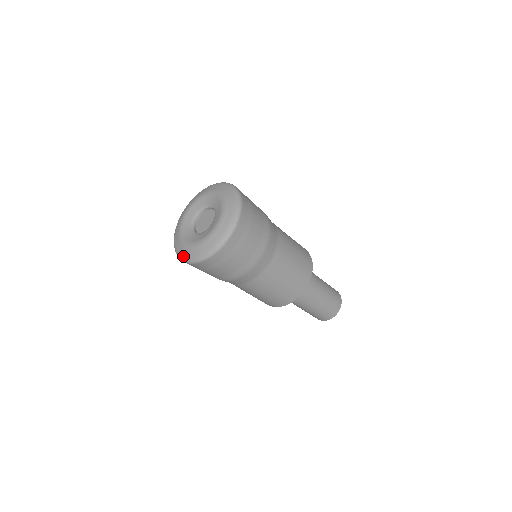
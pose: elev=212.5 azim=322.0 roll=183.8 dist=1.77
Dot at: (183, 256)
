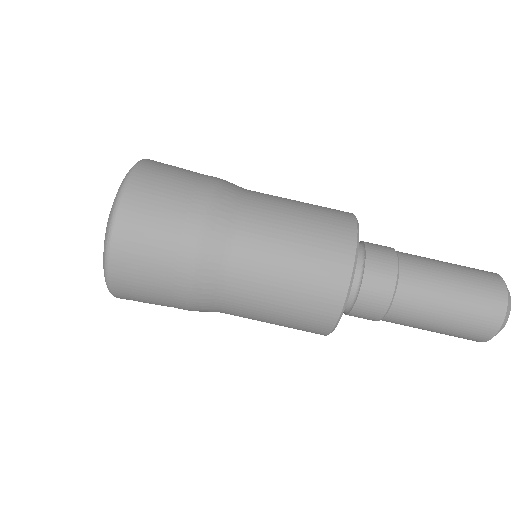
Dot at: occluded
